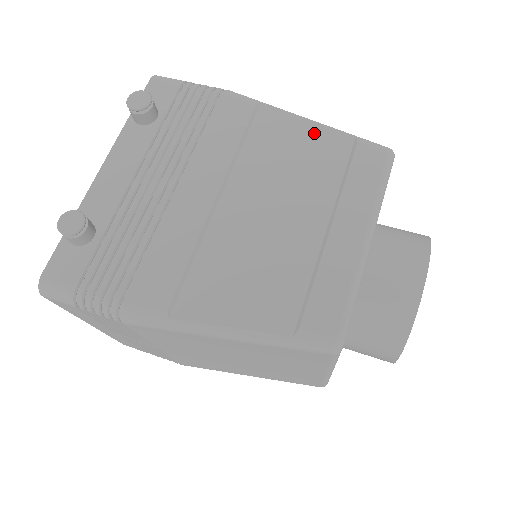
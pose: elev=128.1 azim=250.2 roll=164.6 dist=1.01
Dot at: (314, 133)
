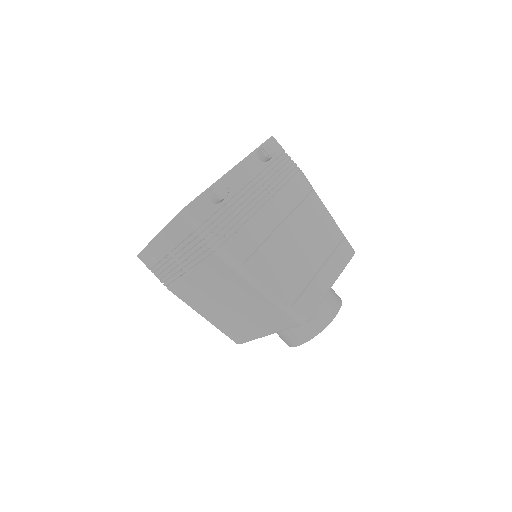
Dot at: (330, 221)
